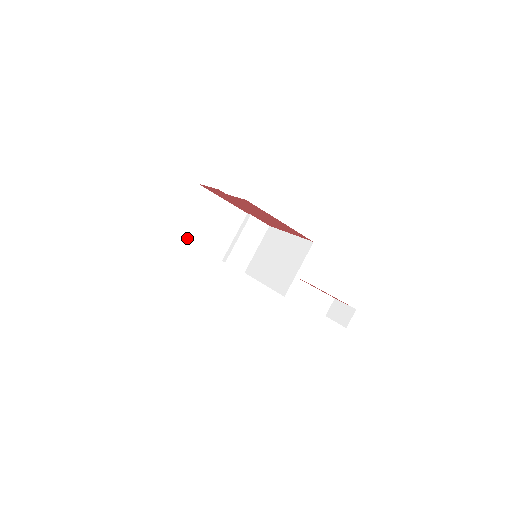
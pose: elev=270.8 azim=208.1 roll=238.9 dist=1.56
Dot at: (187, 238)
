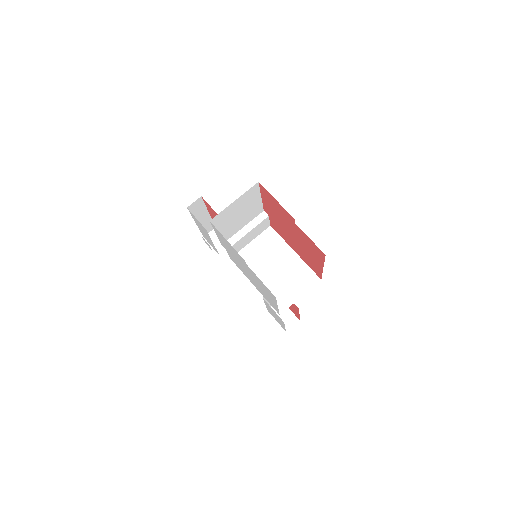
Dot at: (217, 225)
